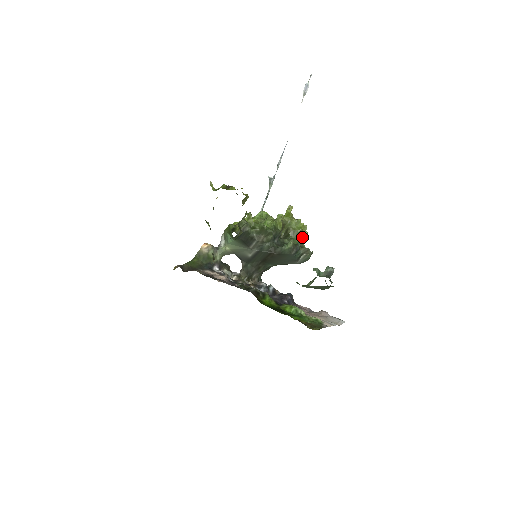
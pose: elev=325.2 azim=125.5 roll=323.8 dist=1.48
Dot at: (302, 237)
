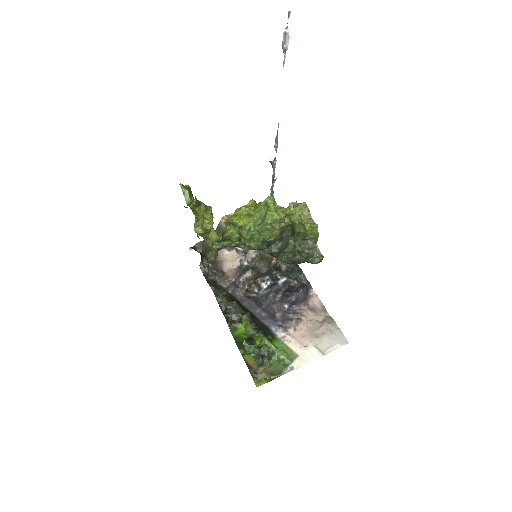
Dot at: (312, 237)
